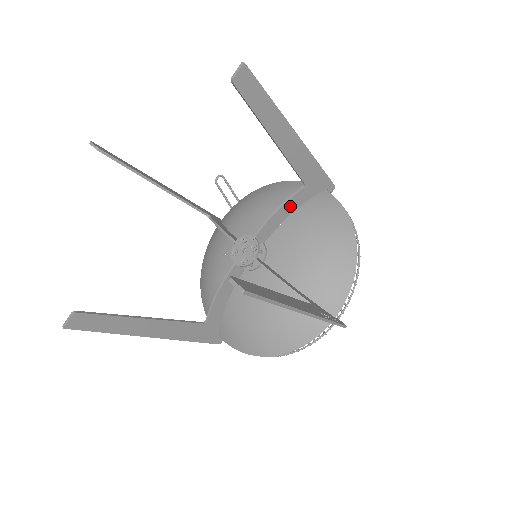
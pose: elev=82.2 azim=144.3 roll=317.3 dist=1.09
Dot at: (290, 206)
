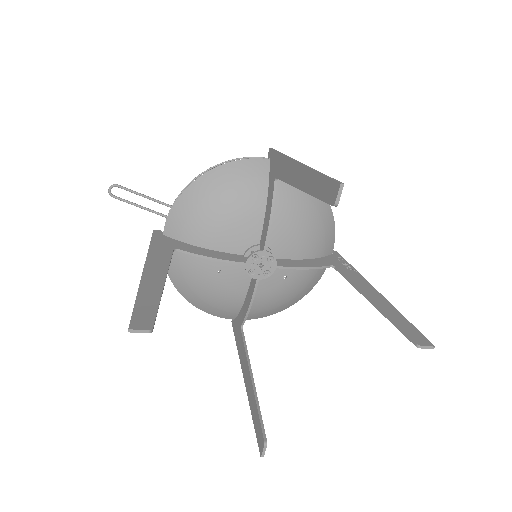
Dot at: (271, 203)
